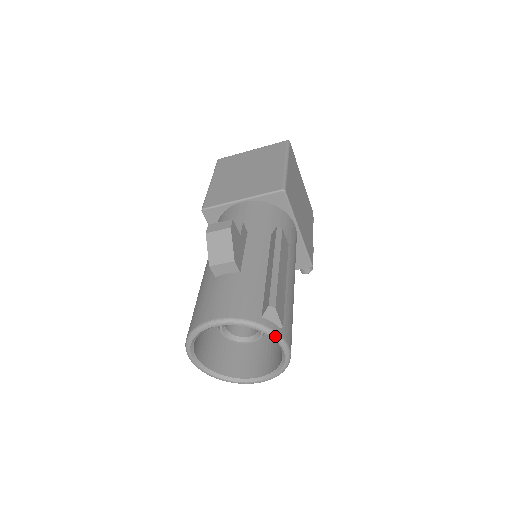
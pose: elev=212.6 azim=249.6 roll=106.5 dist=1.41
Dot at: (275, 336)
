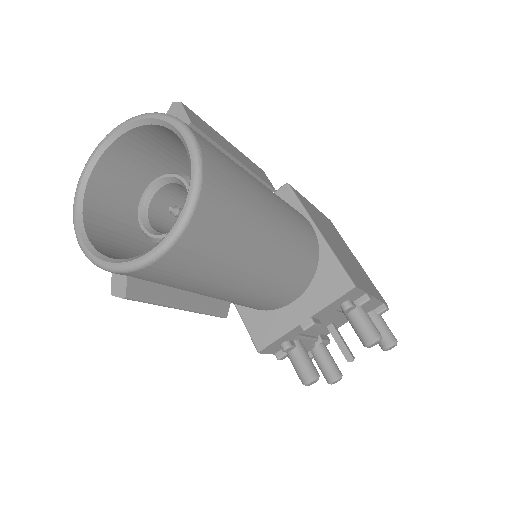
Dot at: (171, 118)
